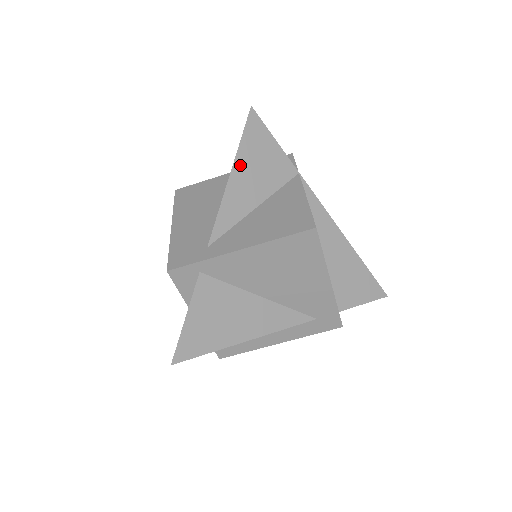
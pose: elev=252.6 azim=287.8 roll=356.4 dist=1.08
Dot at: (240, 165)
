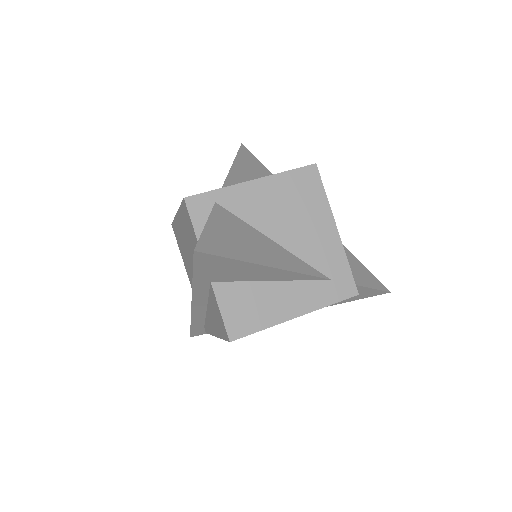
Dot at: (239, 164)
